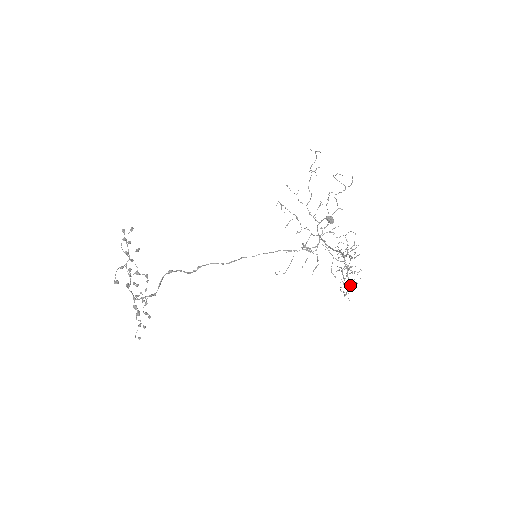
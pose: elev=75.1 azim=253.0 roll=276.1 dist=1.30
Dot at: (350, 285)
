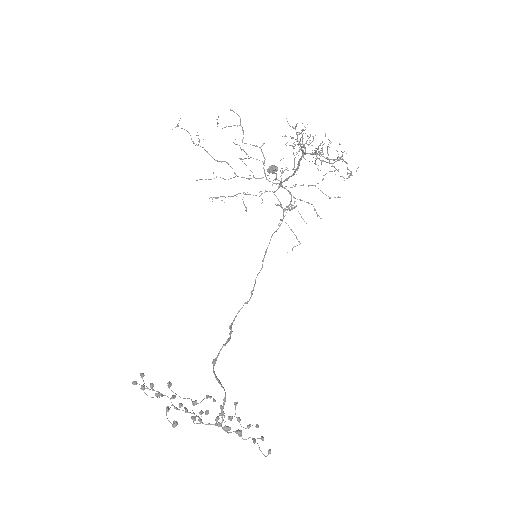
Dot at: occluded
